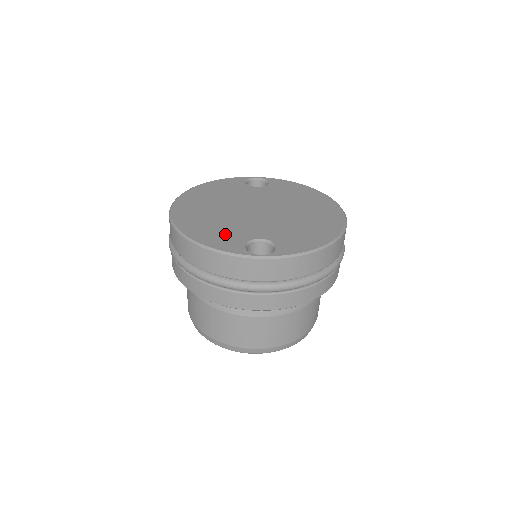
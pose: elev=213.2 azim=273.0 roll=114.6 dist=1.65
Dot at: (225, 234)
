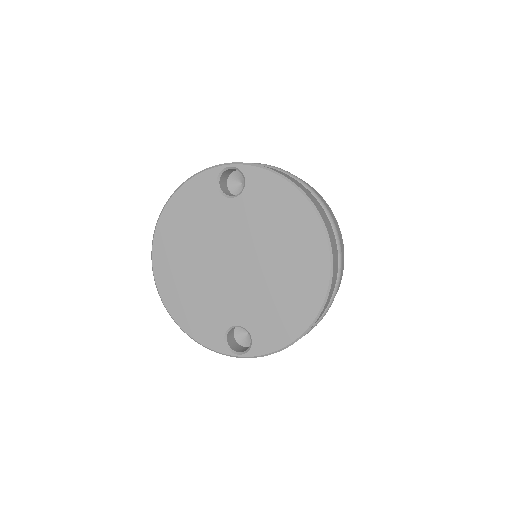
Dot at: (206, 318)
